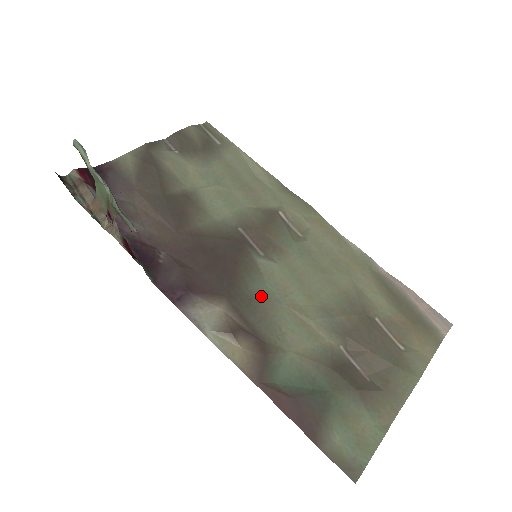
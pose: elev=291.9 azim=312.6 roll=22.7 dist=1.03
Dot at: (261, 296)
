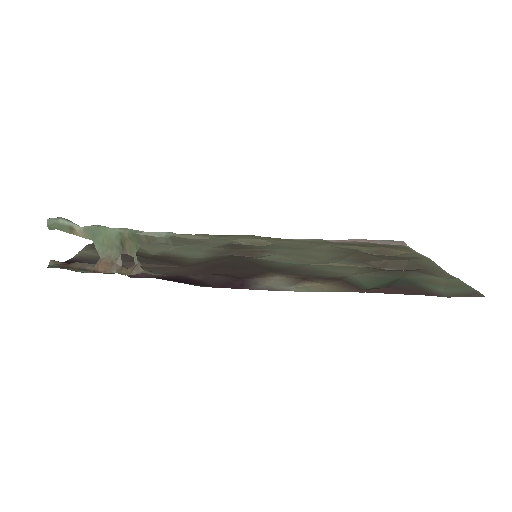
Dot at: (291, 266)
